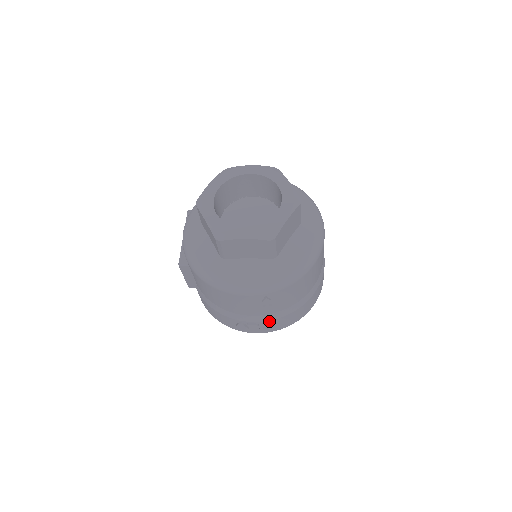
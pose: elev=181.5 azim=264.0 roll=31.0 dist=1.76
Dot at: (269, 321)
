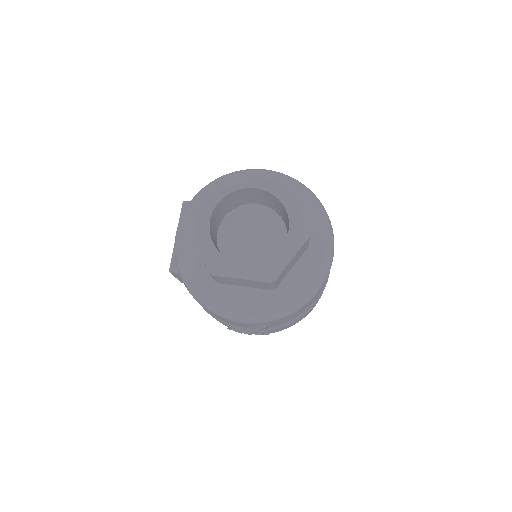
Dot at: (263, 331)
